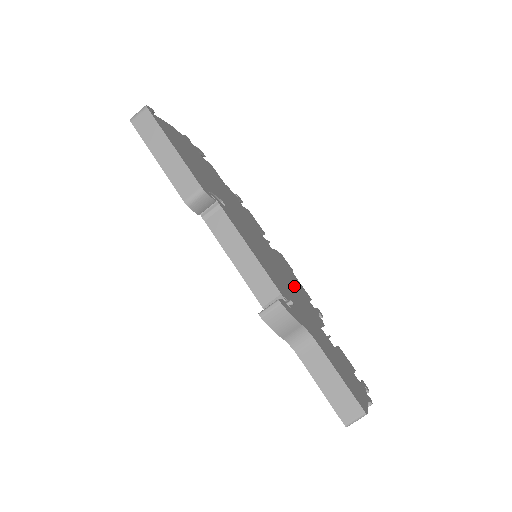
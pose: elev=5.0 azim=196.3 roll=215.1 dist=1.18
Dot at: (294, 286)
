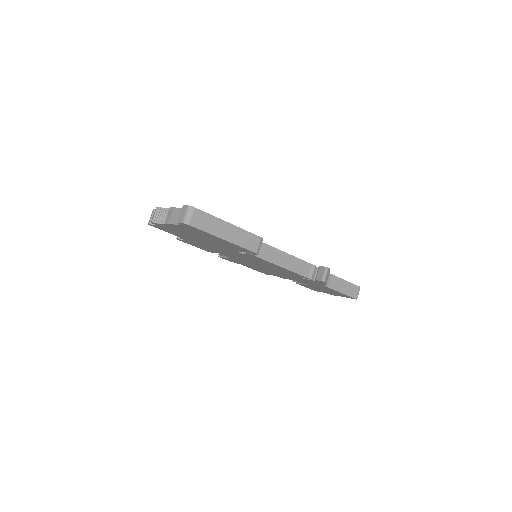
Dot at: occluded
